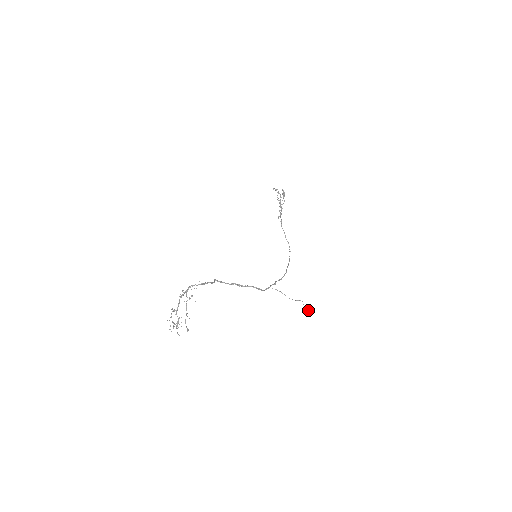
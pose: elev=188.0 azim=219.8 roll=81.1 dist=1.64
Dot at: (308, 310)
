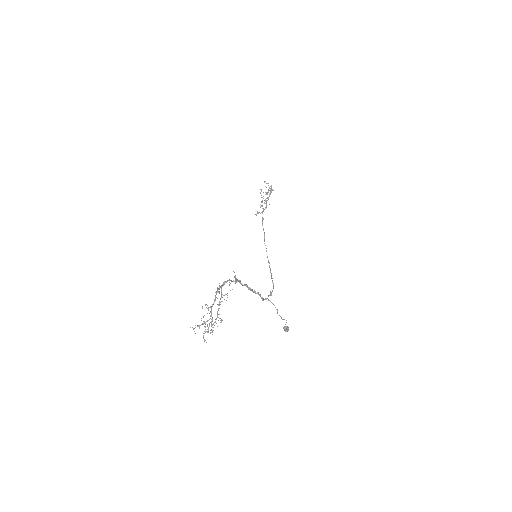
Dot at: (285, 331)
